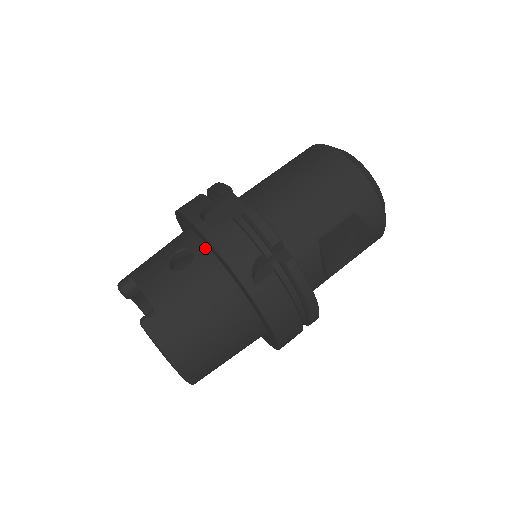
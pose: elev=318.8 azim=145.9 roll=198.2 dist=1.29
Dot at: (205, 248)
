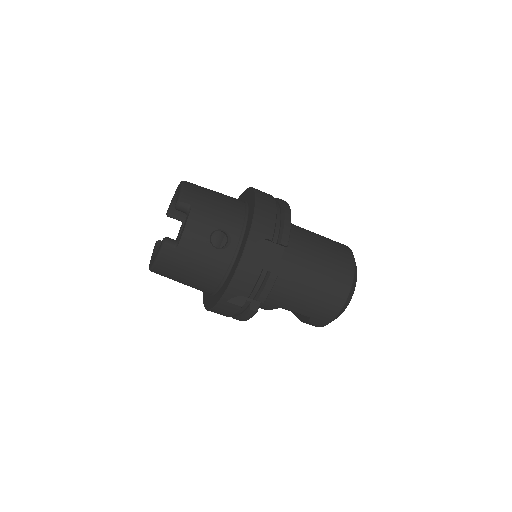
Dot at: (236, 252)
